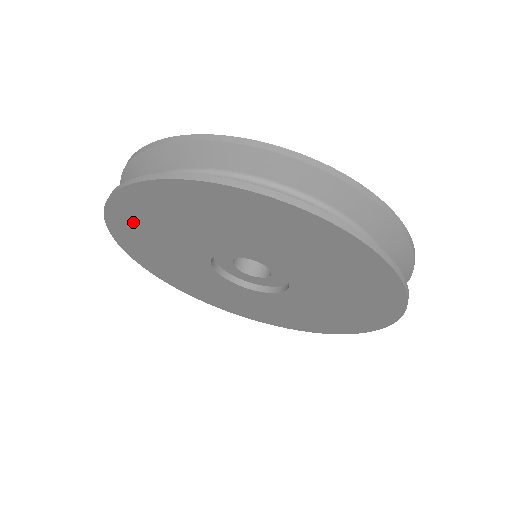
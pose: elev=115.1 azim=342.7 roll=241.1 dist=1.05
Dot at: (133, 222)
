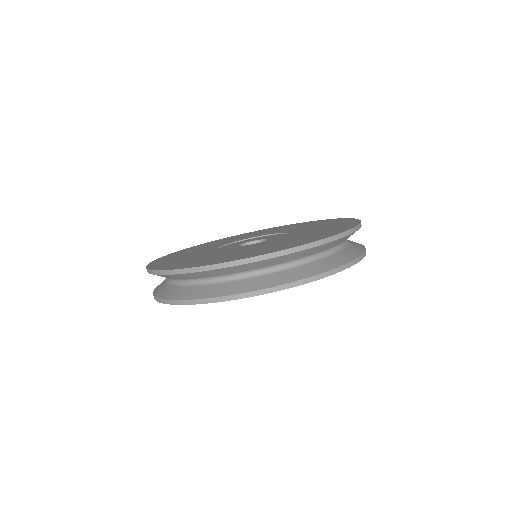
Dot at: occluded
